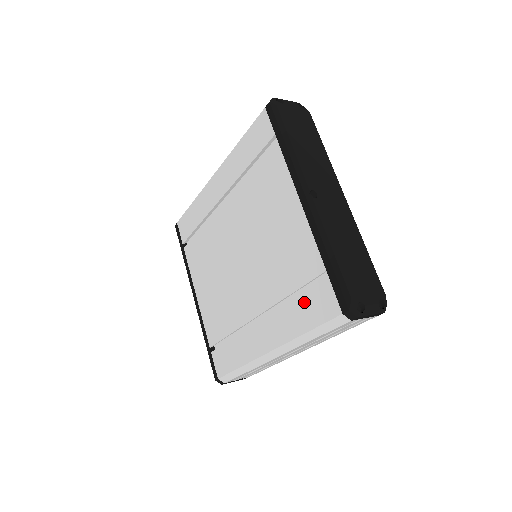
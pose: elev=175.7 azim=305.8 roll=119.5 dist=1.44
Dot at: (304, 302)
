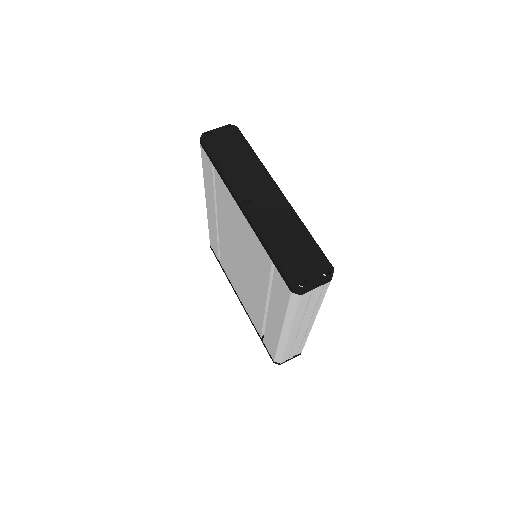
Dot at: (275, 289)
